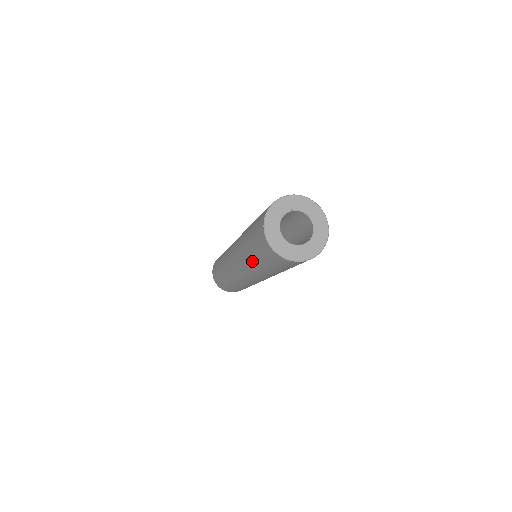
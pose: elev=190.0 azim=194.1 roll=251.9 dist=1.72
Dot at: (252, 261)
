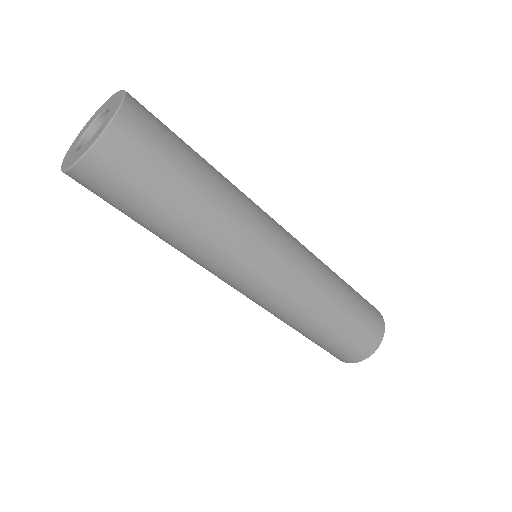
Dot at: occluded
